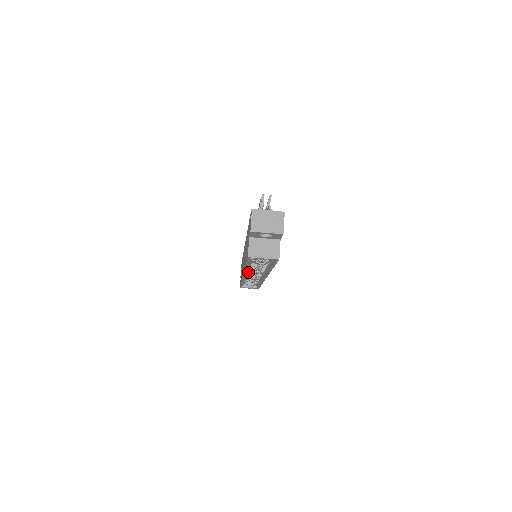
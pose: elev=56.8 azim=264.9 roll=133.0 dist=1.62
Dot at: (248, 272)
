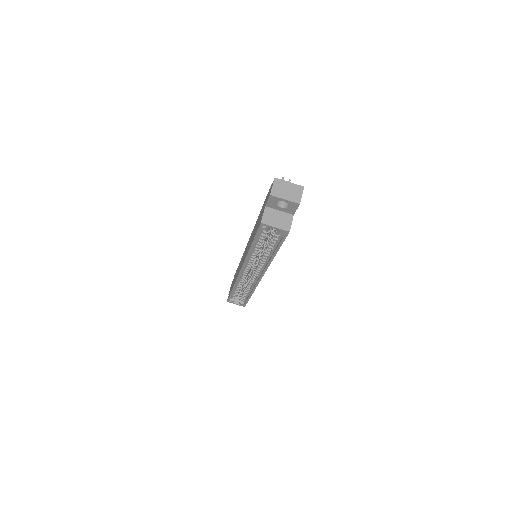
Dot at: (247, 266)
